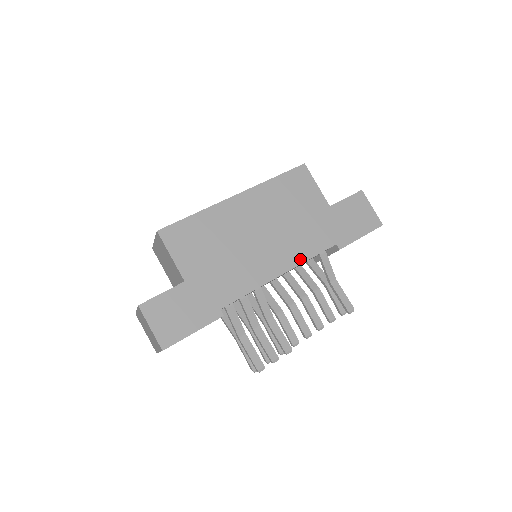
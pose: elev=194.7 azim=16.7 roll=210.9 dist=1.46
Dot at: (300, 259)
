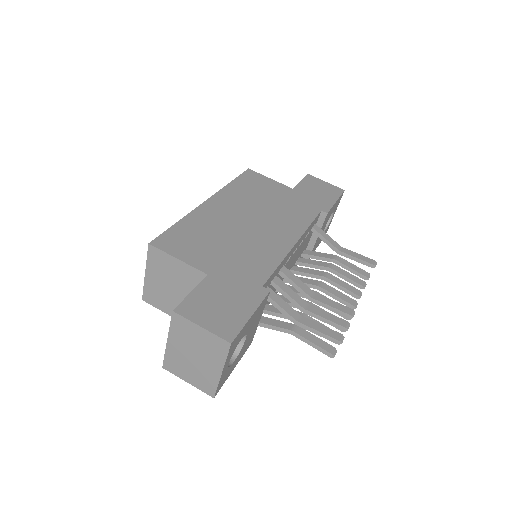
Dot at: (301, 228)
